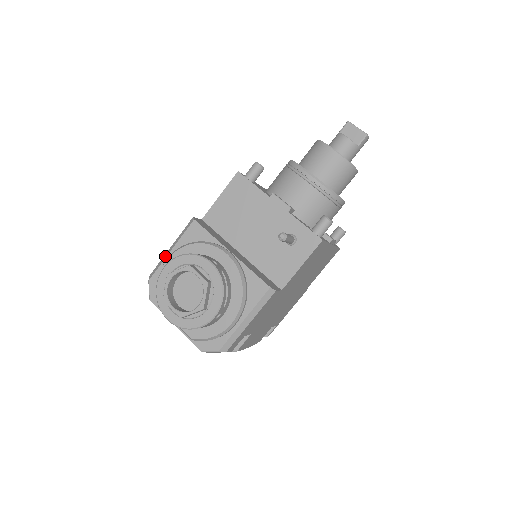
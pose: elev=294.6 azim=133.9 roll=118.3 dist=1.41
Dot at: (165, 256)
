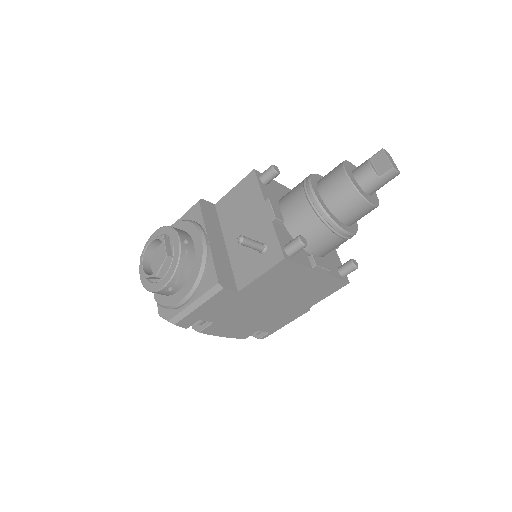
Dot at: occluded
